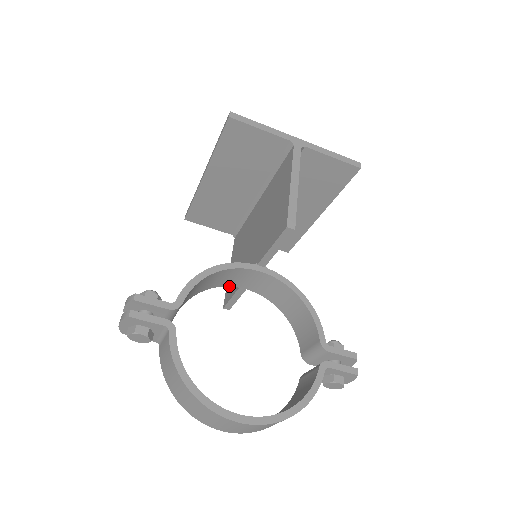
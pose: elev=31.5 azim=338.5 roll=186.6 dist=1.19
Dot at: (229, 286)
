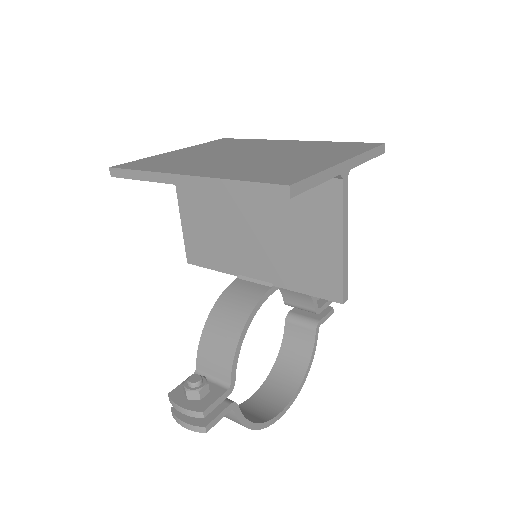
Dot at: occluded
